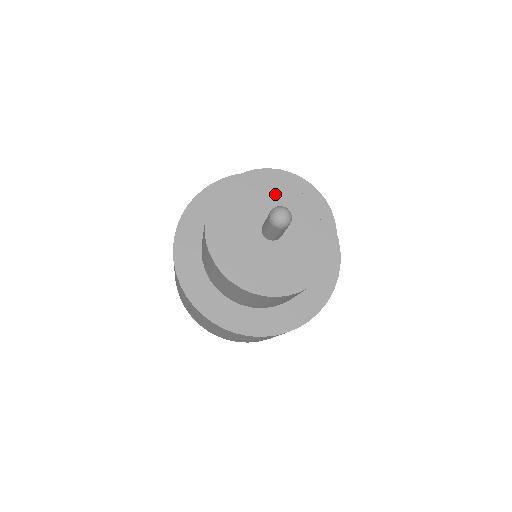
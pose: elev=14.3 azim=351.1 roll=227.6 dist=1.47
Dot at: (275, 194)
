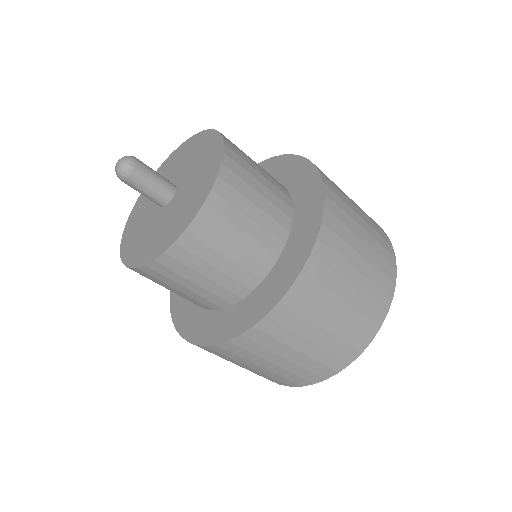
Dot at: occluded
